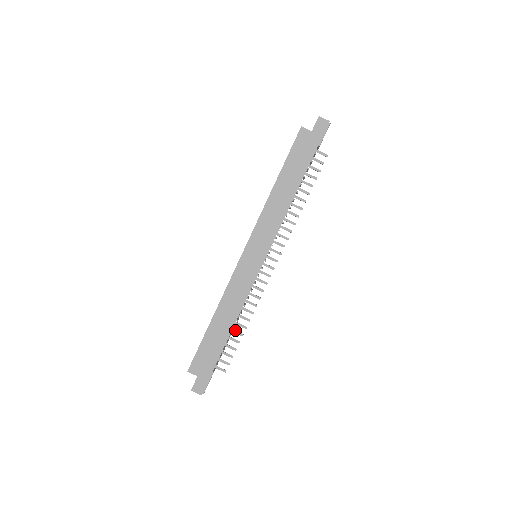
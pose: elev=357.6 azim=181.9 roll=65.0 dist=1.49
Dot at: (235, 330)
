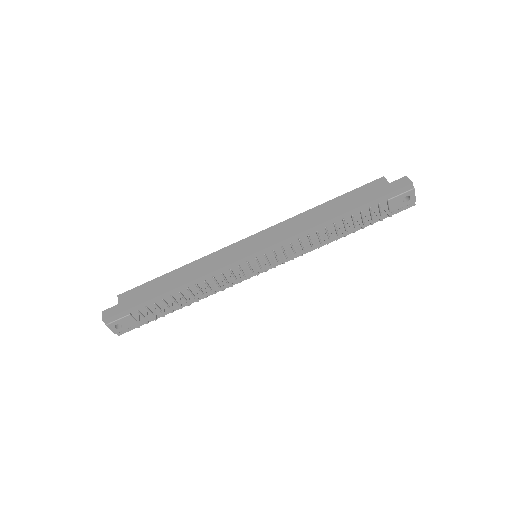
Dot at: (181, 300)
